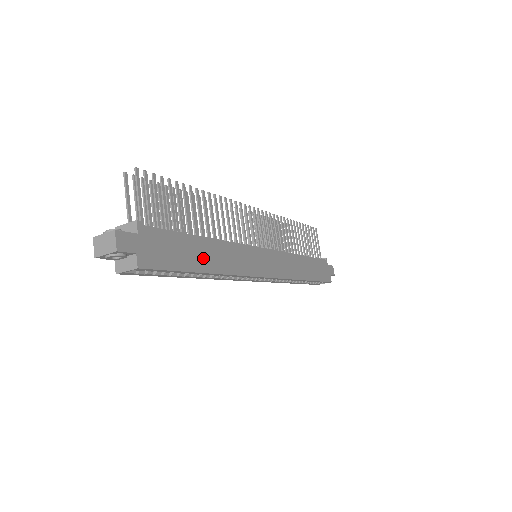
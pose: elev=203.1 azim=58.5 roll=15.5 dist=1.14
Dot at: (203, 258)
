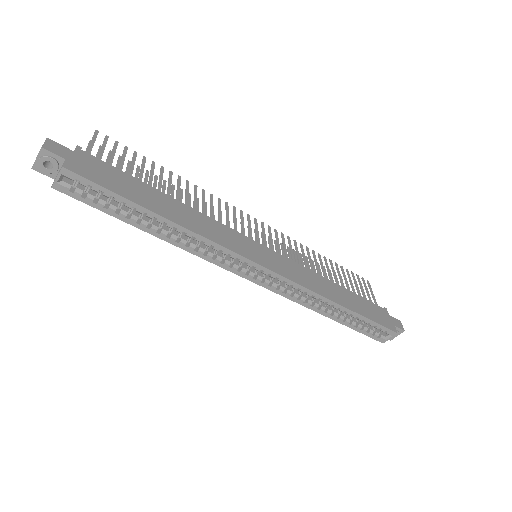
Dot at: (159, 205)
